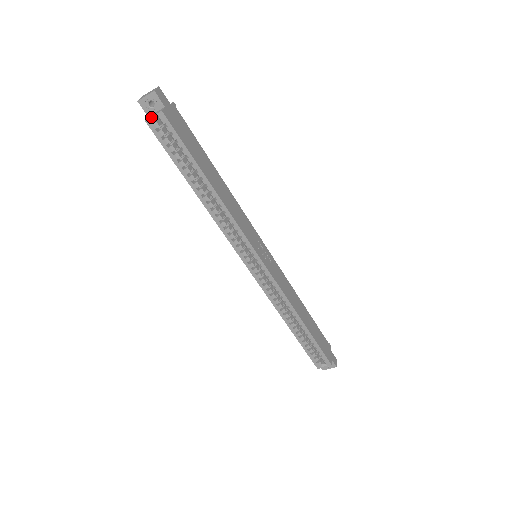
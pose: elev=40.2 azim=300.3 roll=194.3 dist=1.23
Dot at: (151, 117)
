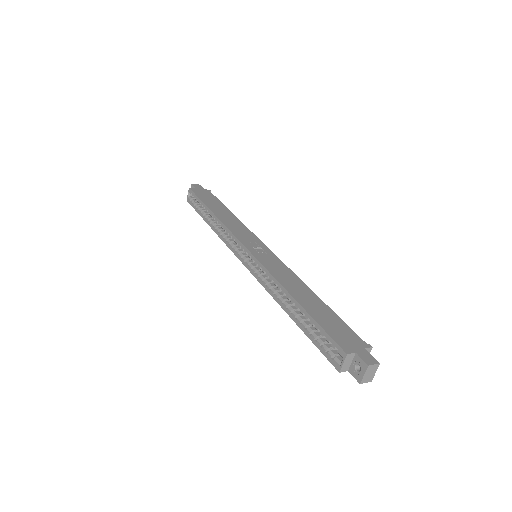
Dot at: (188, 196)
